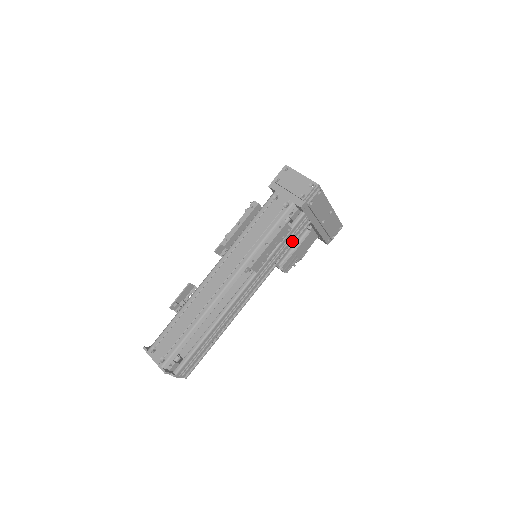
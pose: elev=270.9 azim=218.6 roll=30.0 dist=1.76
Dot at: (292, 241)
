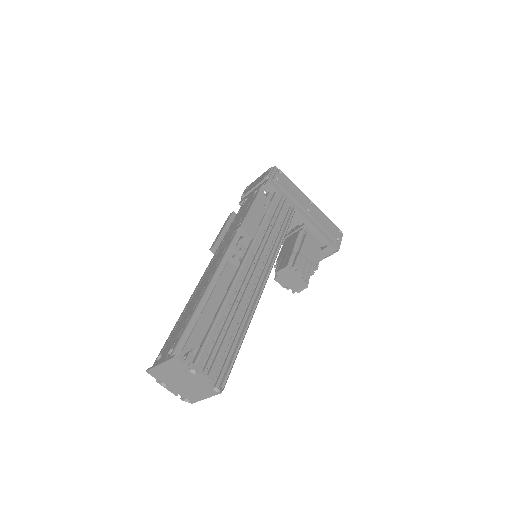
Dot at: (283, 223)
